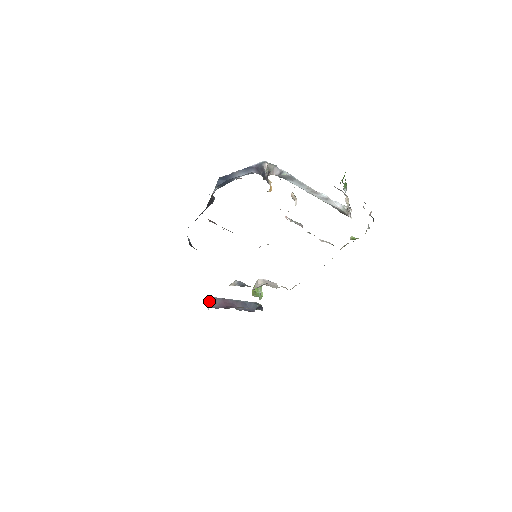
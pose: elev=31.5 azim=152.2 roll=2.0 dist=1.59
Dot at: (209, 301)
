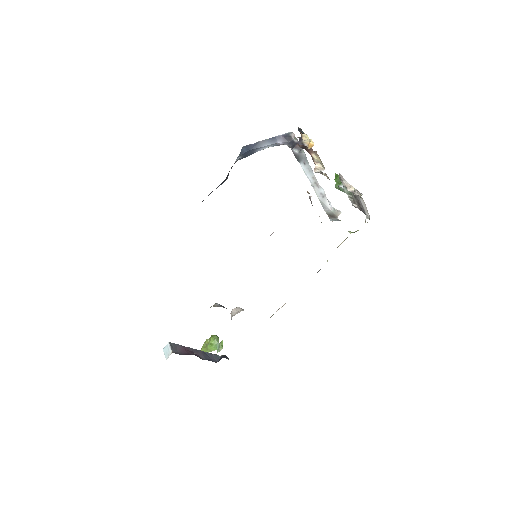
Dot at: (167, 348)
